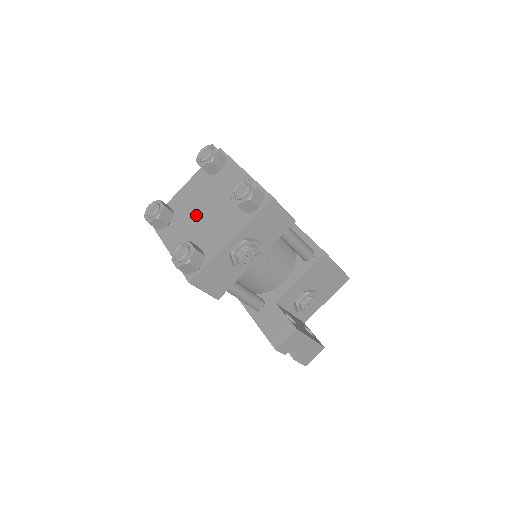
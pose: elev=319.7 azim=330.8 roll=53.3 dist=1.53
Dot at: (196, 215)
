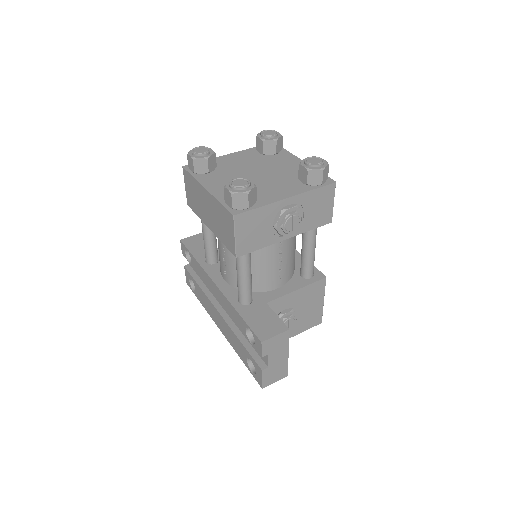
Dot at: (245, 174)
